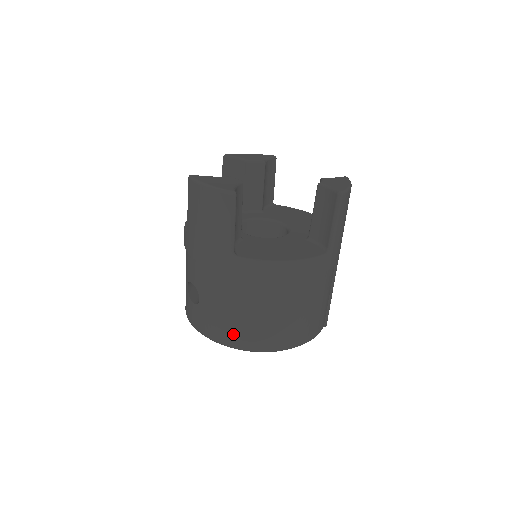
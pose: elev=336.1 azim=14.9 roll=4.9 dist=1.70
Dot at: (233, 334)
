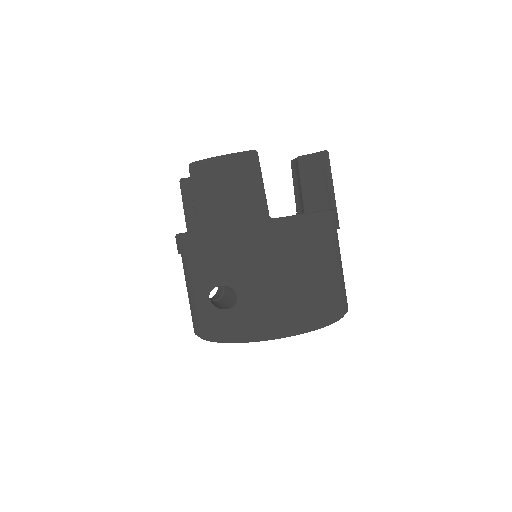
Dot at: (290, 315)
